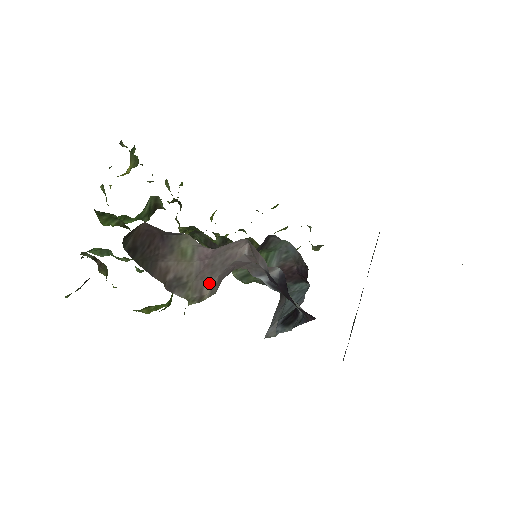
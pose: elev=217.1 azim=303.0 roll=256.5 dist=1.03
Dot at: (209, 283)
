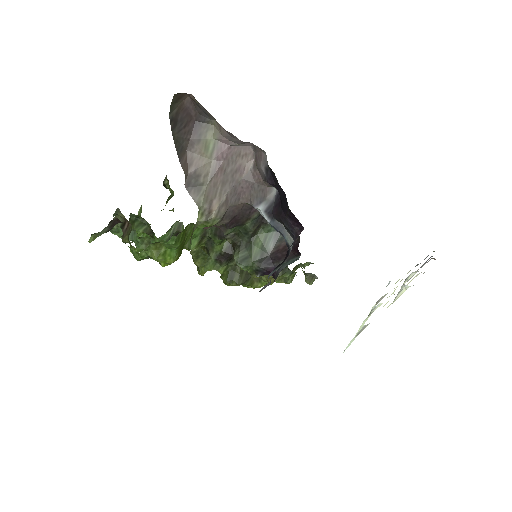
Dot at: (219, 197)
